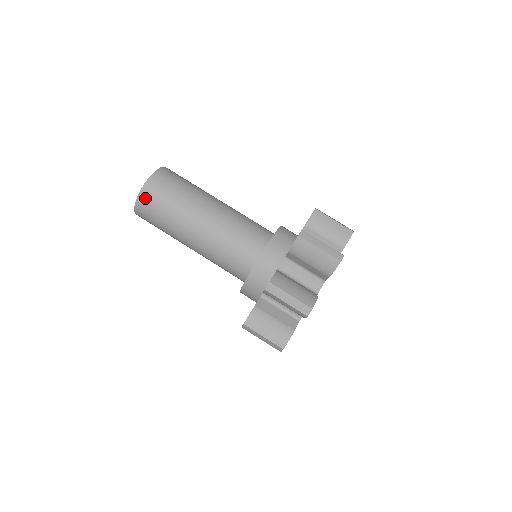
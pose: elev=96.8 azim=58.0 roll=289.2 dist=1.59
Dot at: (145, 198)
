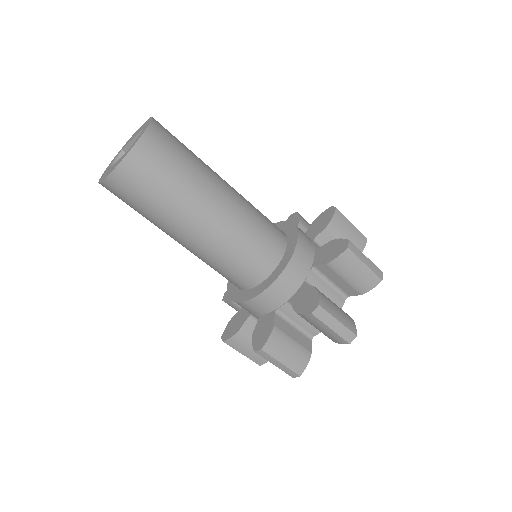
Dot at: (115, 186)
